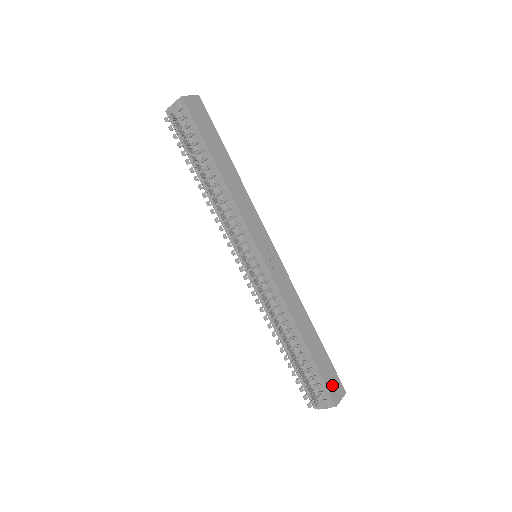
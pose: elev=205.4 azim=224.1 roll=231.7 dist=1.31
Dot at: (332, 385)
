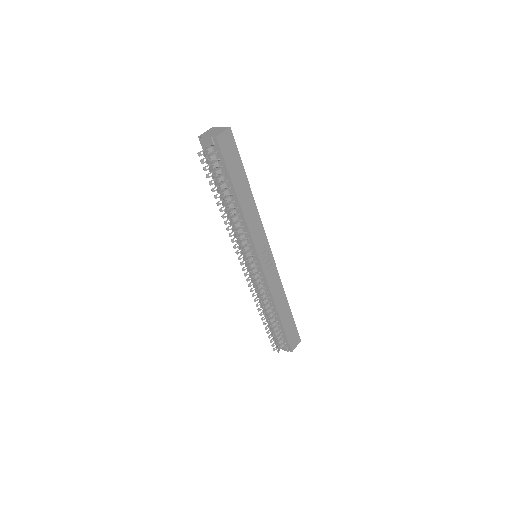
Dot at: (292, 339)
